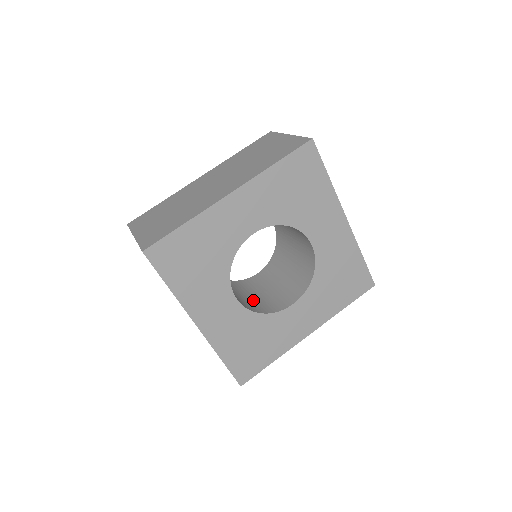
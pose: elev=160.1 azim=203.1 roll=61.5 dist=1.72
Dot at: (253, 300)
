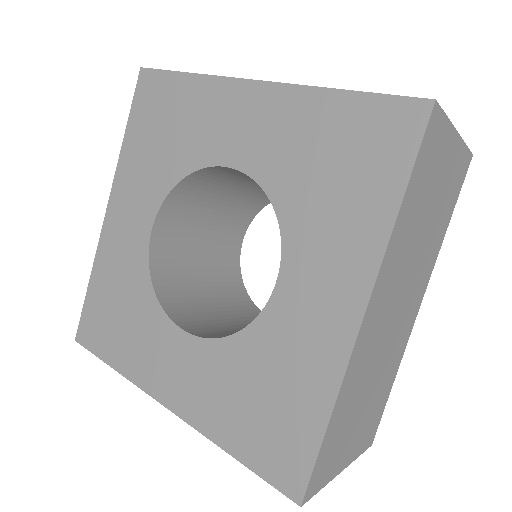
Dot at: (195, 293)
